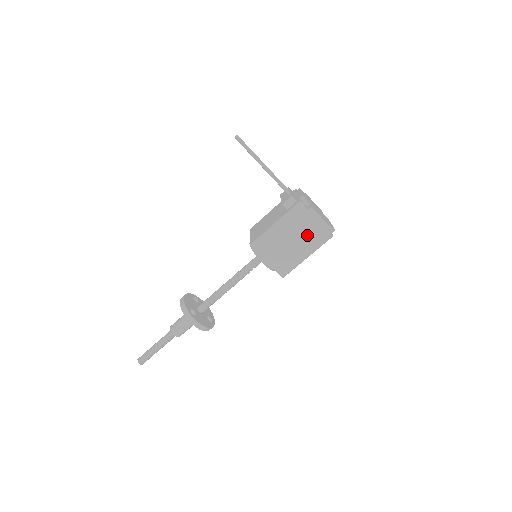
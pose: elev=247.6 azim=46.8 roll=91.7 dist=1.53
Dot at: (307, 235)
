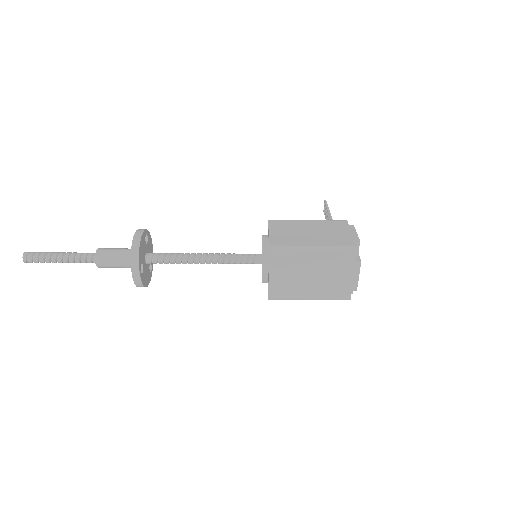
Dot at: (330, 236)
